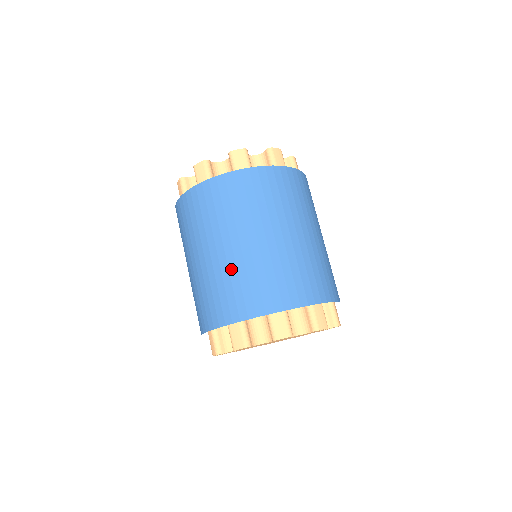
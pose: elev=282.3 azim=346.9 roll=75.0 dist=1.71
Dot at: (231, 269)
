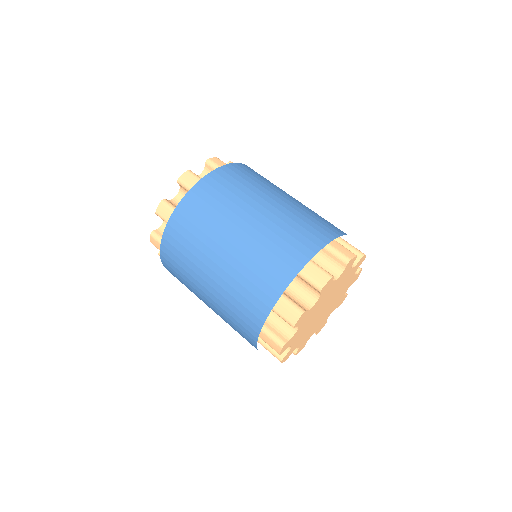
Dot at: (243, 261)
